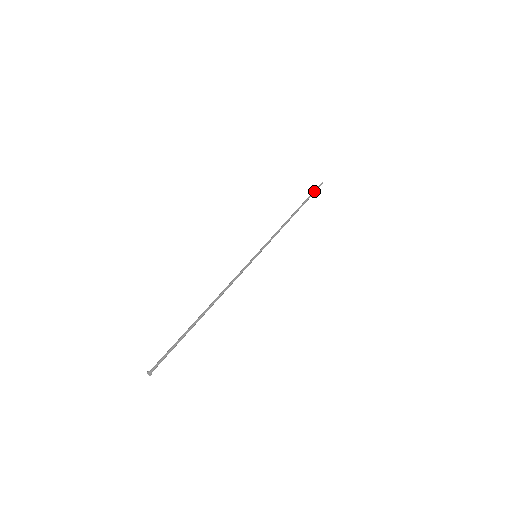
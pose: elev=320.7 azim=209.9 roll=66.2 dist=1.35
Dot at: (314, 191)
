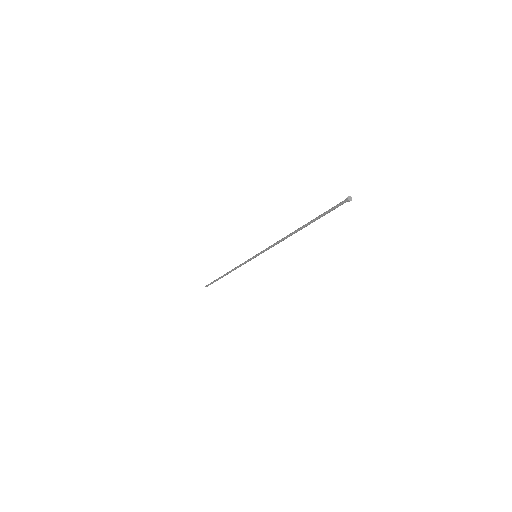
Dot at: (212, 282)
